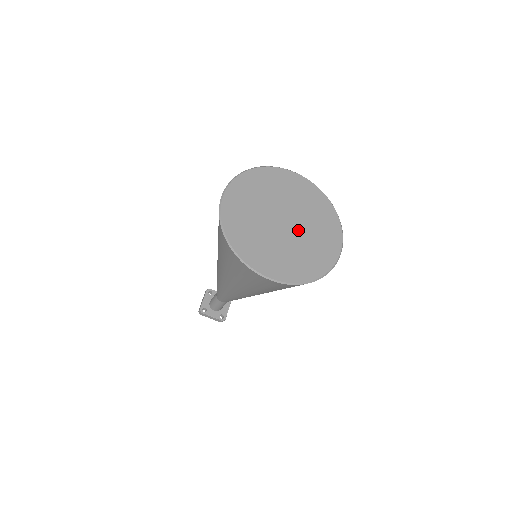
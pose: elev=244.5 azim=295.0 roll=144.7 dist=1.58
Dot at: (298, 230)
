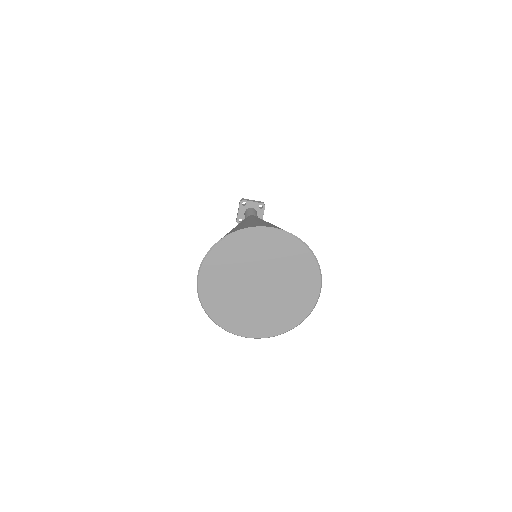
Dot at: (274, 291)
